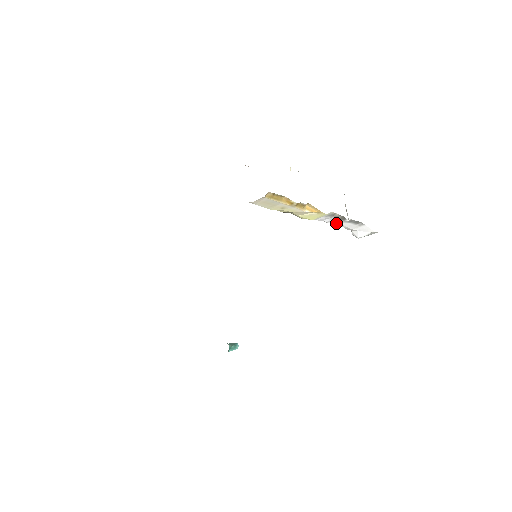
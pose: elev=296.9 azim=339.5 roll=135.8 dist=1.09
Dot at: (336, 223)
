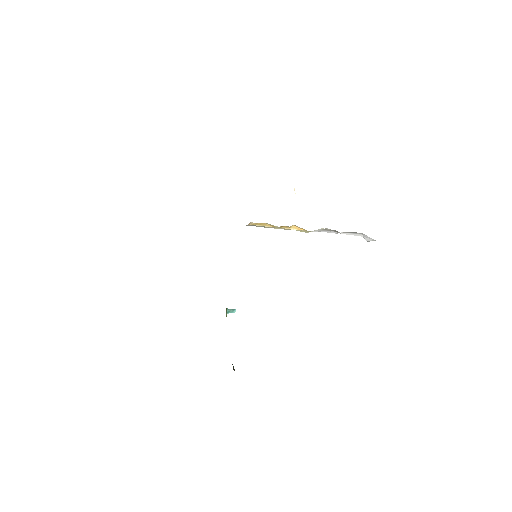
Dot at: (335, 233)
